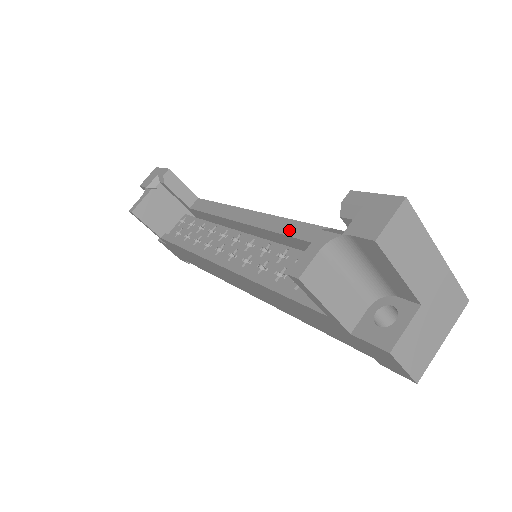
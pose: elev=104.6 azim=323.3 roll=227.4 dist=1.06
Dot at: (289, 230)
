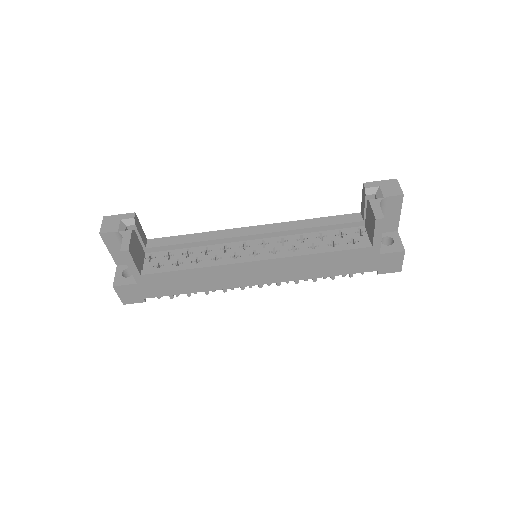
Dot at: (289, 227)
